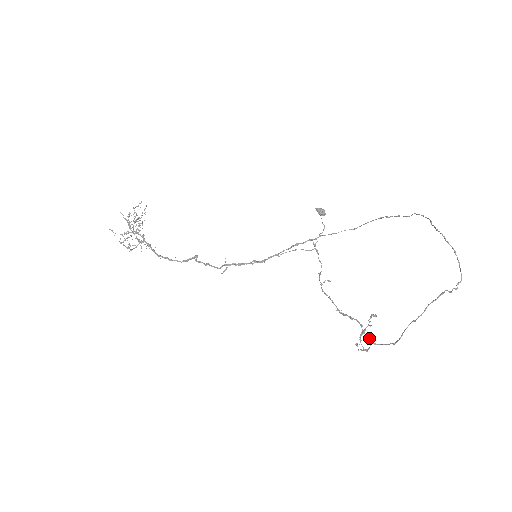
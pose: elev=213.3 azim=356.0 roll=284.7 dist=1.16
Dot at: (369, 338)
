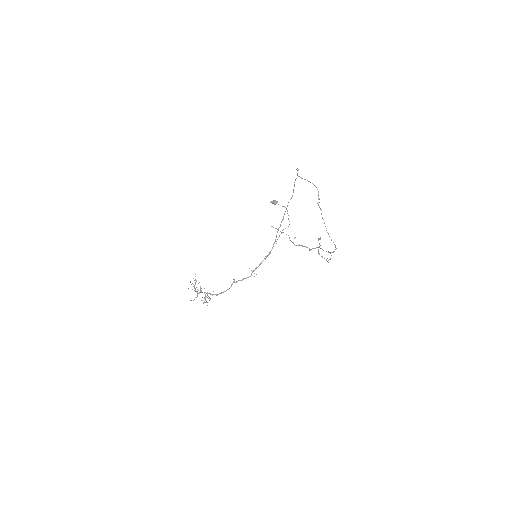
Dot at: (329, 252)
